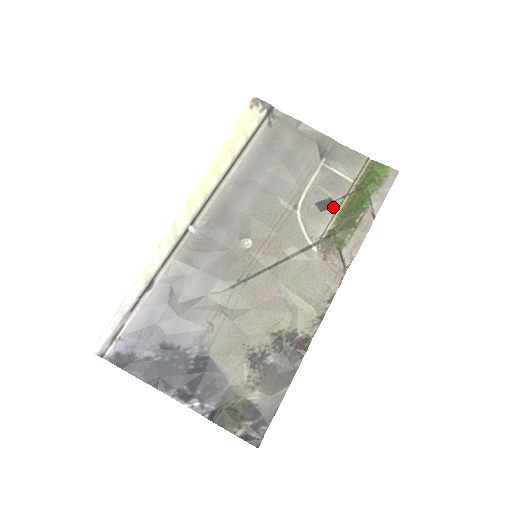
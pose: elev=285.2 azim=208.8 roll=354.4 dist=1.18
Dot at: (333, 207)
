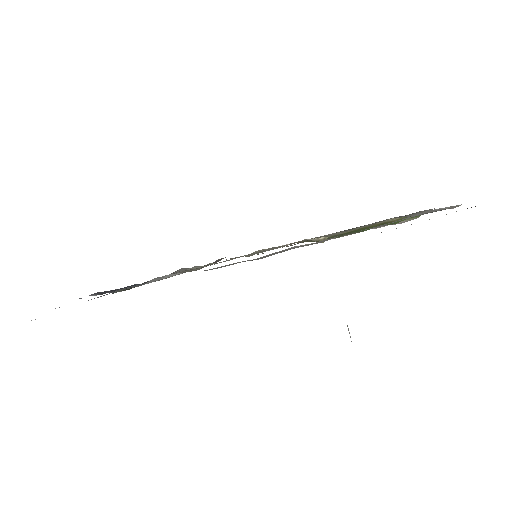
Dot at: (351, 230)
